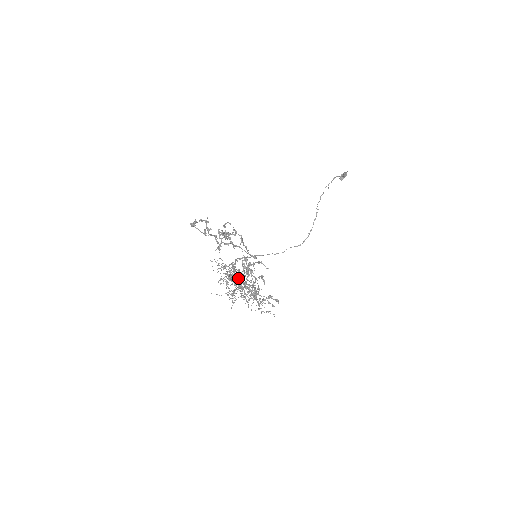
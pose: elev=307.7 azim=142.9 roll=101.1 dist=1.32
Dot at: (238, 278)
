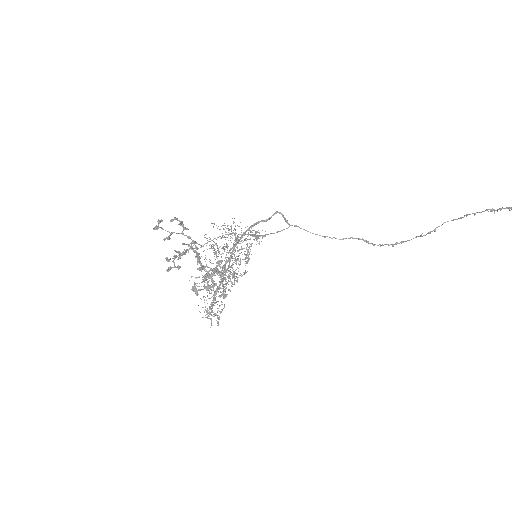
Dot at: (256, 237)
